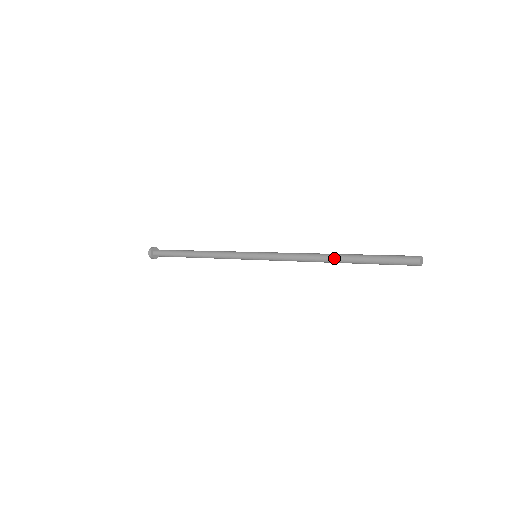
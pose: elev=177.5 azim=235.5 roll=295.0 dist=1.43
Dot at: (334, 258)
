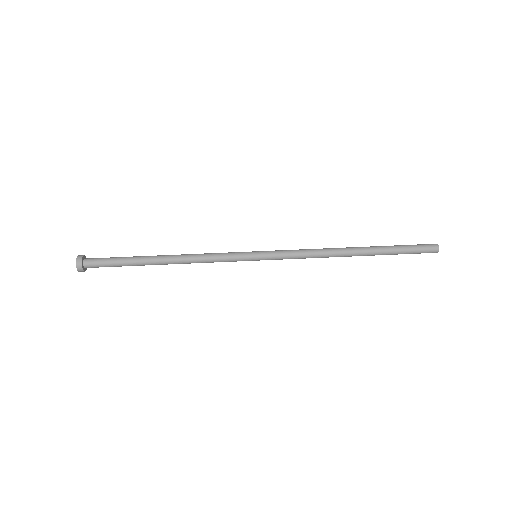
Dot at: occluded
